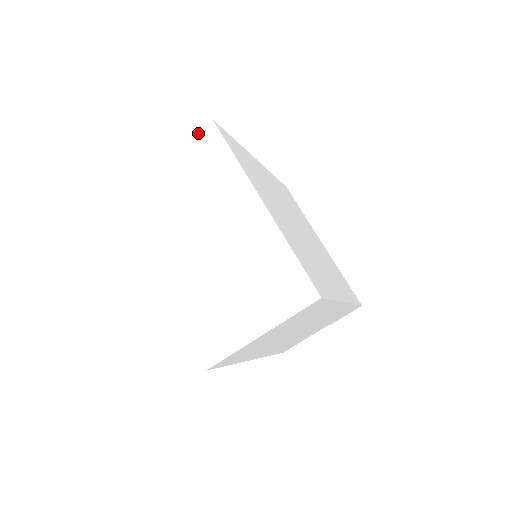
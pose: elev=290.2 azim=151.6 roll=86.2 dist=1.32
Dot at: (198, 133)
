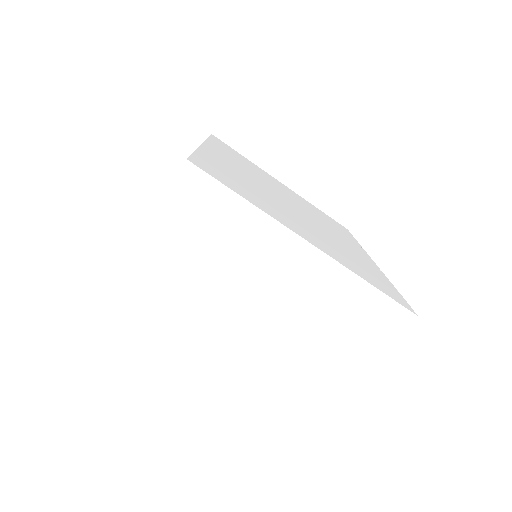
Dot at: (172, 185)
